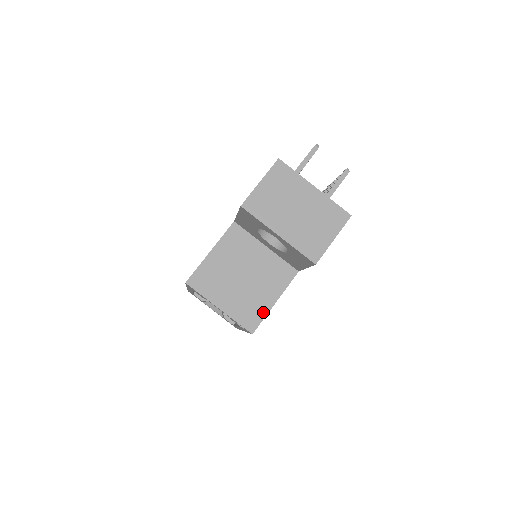
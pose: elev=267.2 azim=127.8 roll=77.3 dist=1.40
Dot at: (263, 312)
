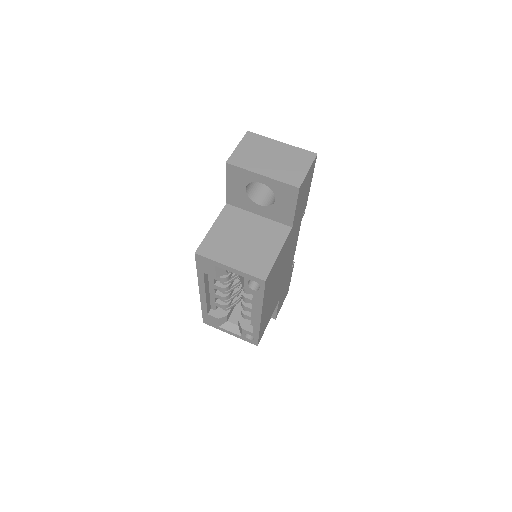
Dot at: (270, 262)
